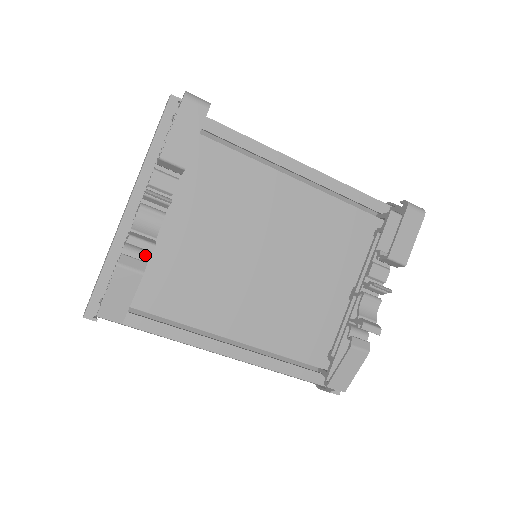
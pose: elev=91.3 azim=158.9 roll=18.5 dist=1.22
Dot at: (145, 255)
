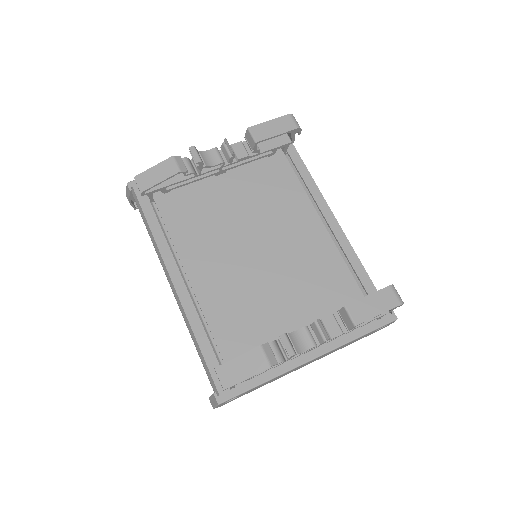
Dot at: (191, 170)
